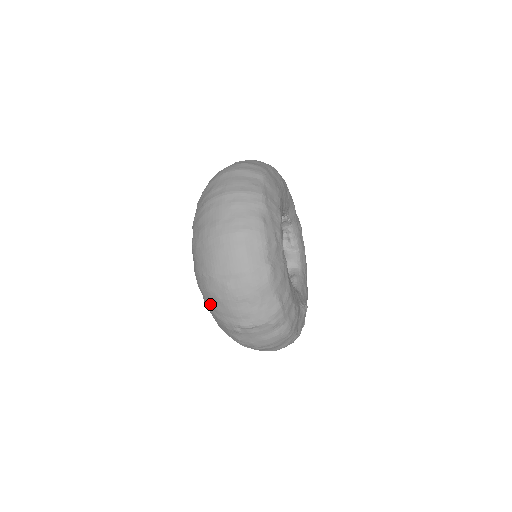
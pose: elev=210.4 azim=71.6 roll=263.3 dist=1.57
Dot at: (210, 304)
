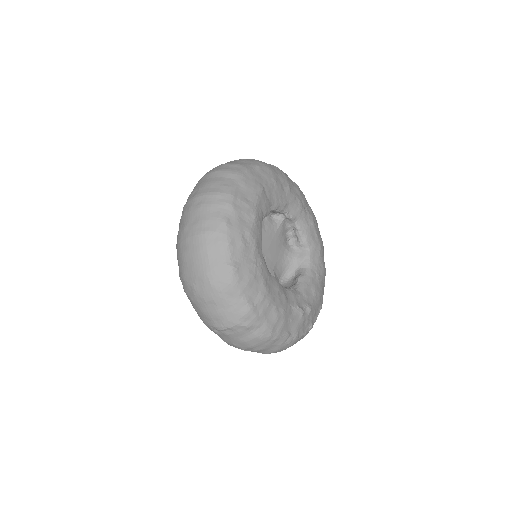
Dot at: (192, 305)
